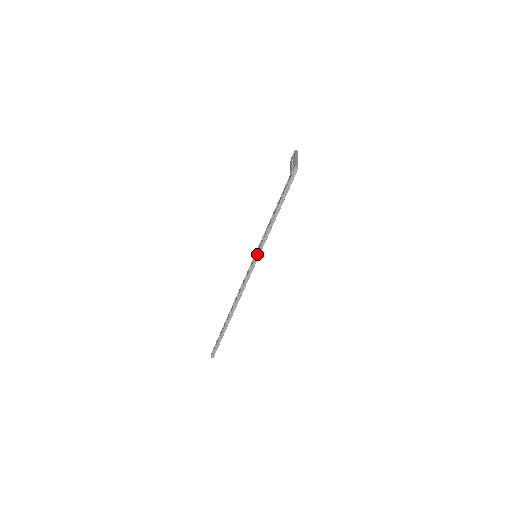
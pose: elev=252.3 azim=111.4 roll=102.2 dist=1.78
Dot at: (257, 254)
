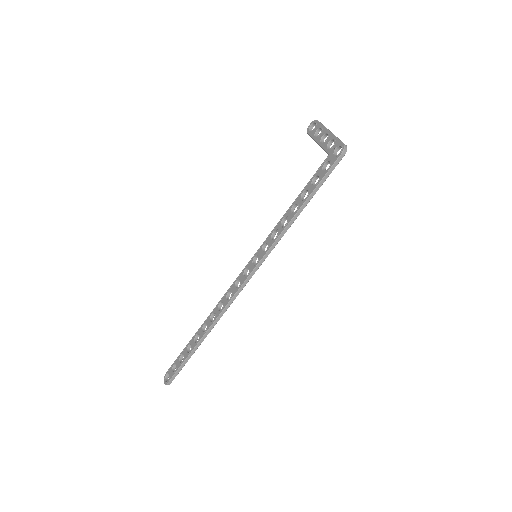
Dot at: (265, 255)
